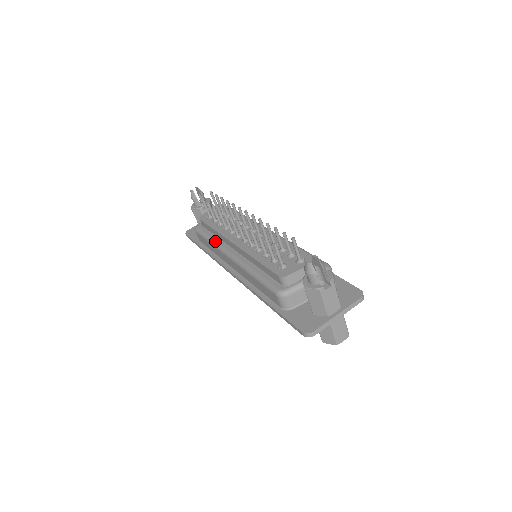
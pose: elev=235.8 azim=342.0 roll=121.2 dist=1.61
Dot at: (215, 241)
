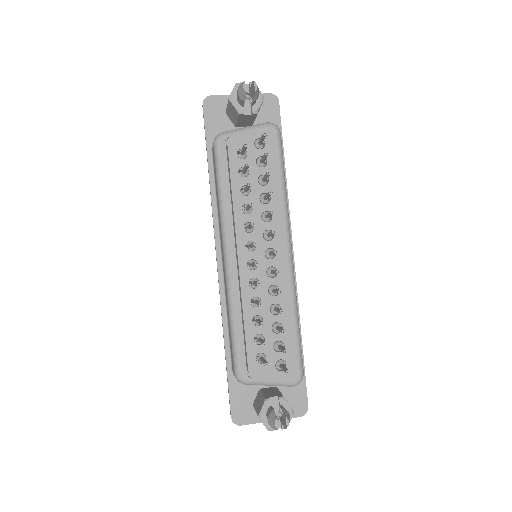
Dot at: (224, 208)
